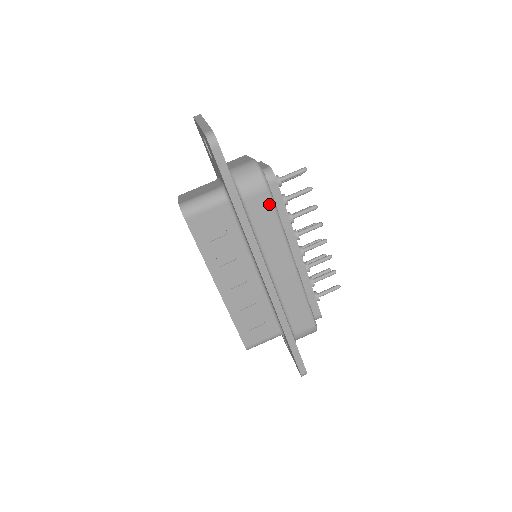
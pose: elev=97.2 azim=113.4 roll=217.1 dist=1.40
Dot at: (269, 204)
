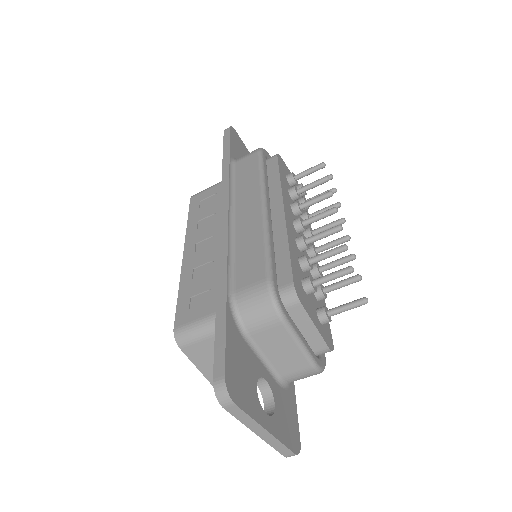
Dot at: occluded
